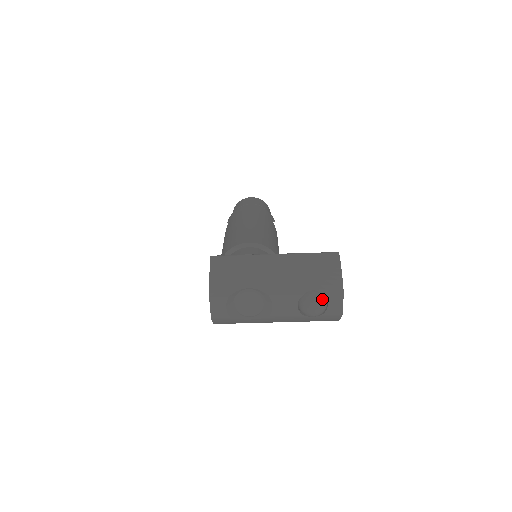
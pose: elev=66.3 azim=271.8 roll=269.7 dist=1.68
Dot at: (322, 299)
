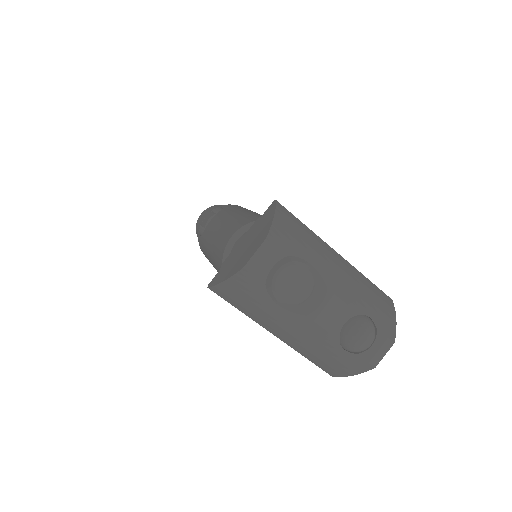
Dot at: (375, 333)
